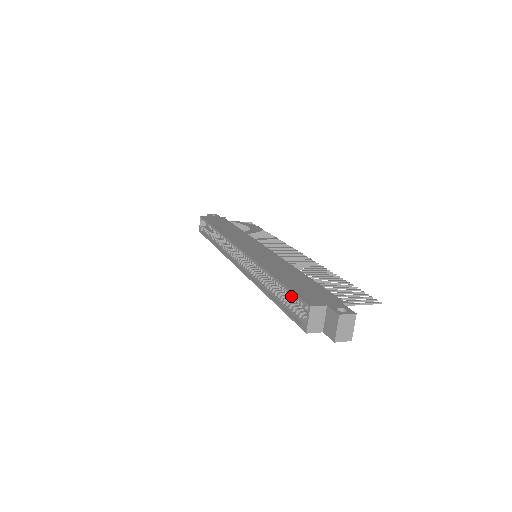
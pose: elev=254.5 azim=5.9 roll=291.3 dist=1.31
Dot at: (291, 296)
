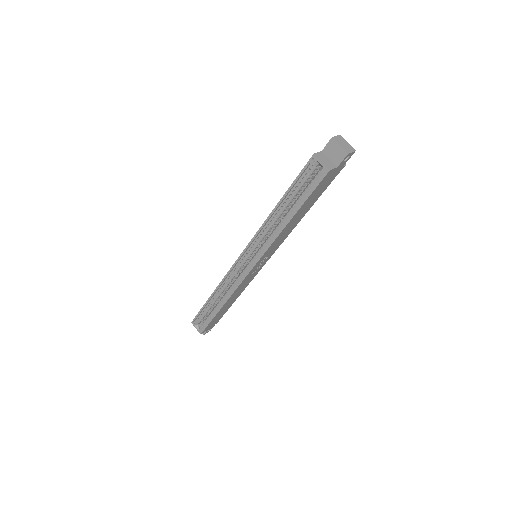
Dot at: (299, 185)
